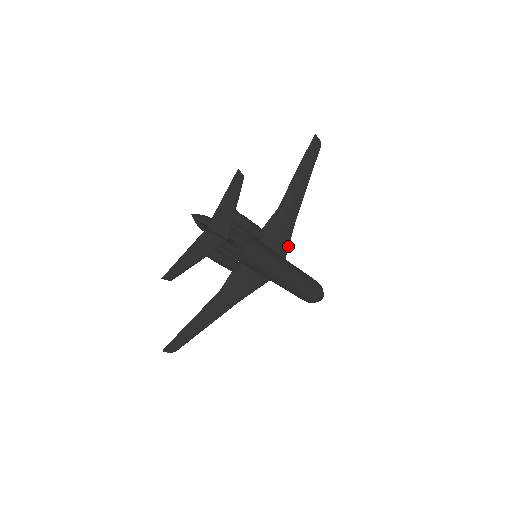
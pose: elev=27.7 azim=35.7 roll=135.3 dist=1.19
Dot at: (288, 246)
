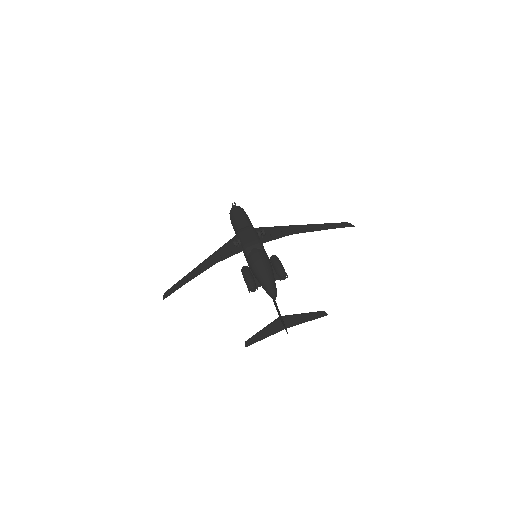
Dot at: occluded
